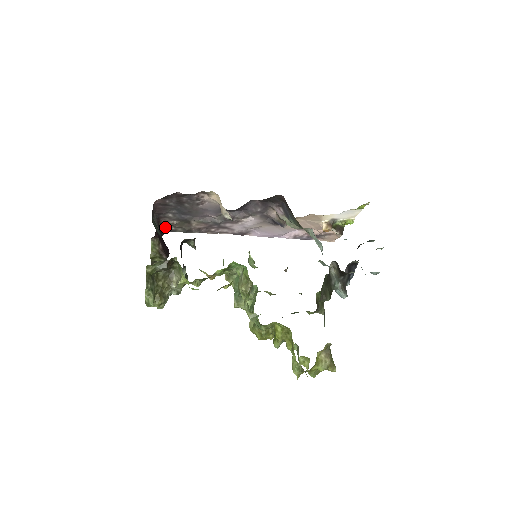
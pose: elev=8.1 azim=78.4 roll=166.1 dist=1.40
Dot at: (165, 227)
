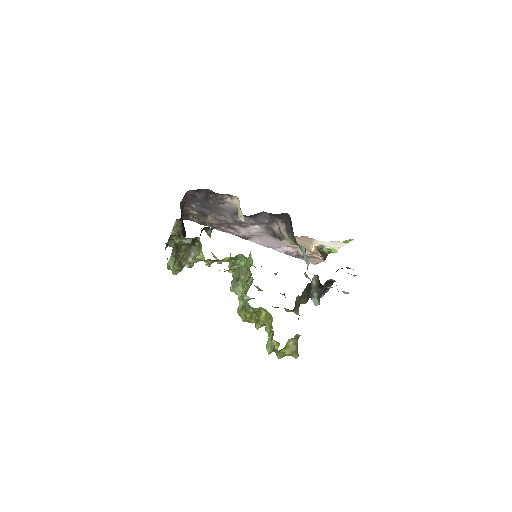
Dot at: (185, 214)
